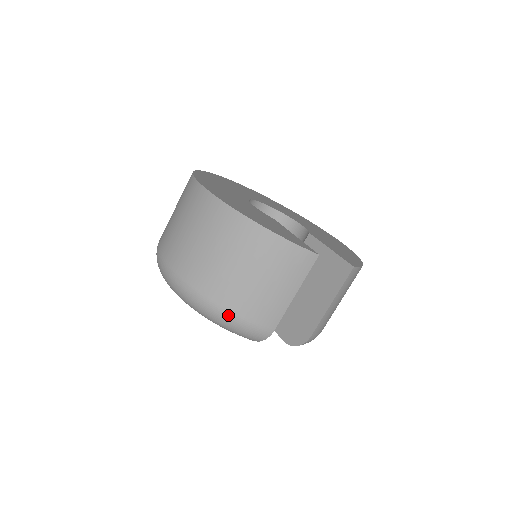
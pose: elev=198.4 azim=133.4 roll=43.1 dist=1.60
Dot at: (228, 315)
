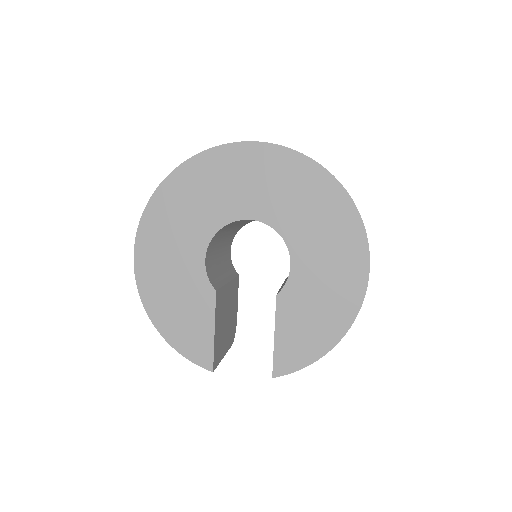
Dot at: occluded
